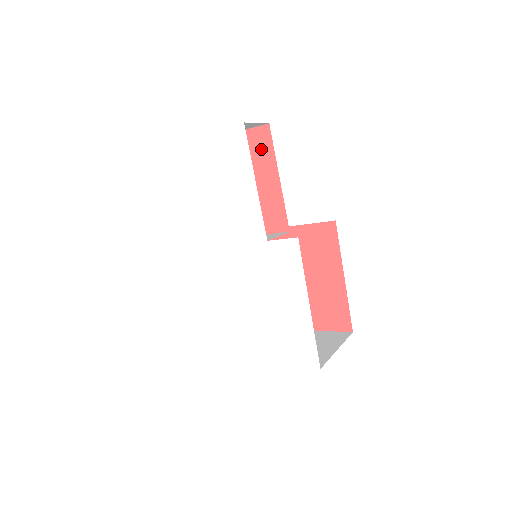
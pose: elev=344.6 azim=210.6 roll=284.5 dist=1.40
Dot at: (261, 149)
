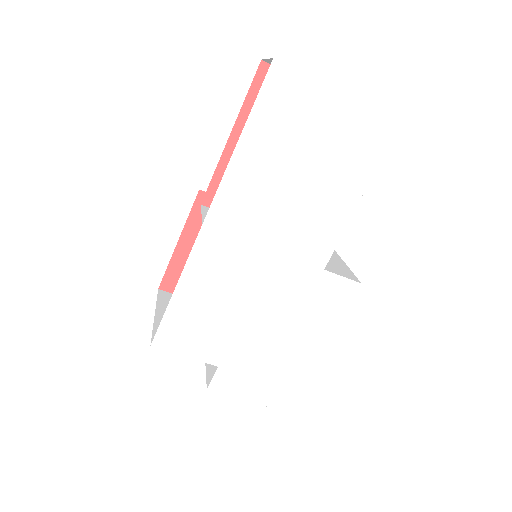
Dot at: occluded
